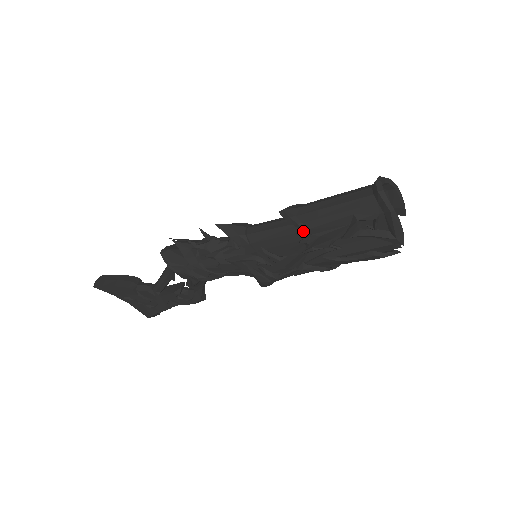
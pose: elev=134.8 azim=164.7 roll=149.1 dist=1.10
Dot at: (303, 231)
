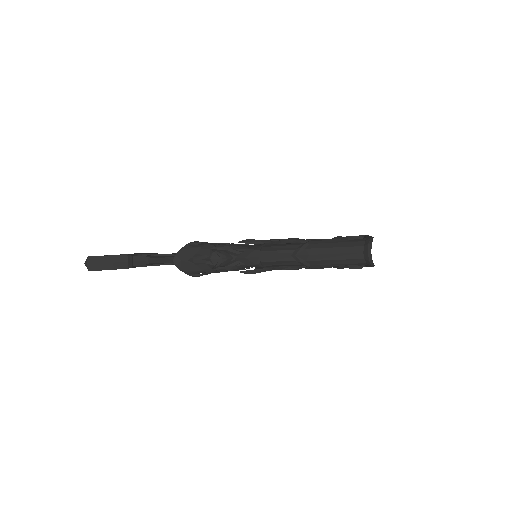
Dot at: (309, 267)
